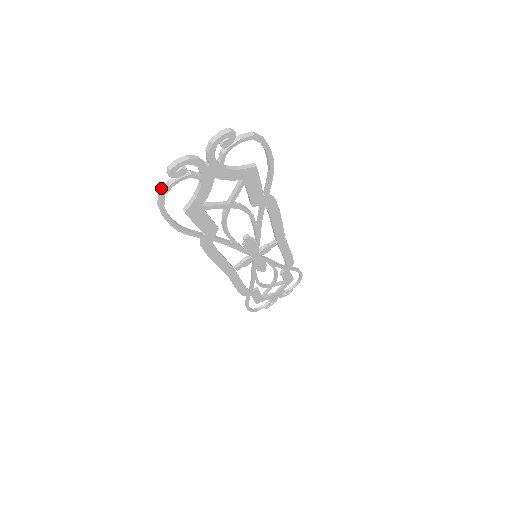
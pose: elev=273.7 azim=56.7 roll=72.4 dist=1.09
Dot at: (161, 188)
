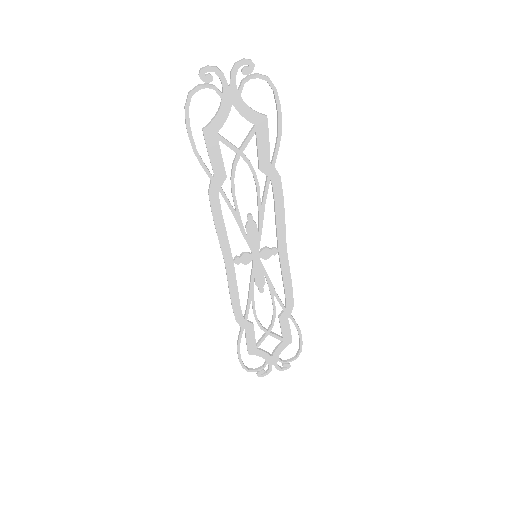
Dot at: (191, 90)
